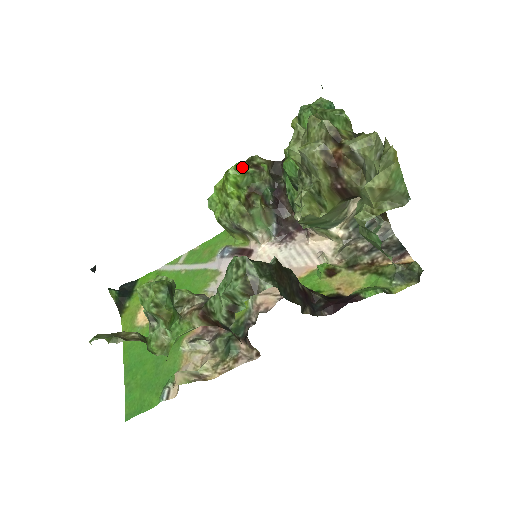
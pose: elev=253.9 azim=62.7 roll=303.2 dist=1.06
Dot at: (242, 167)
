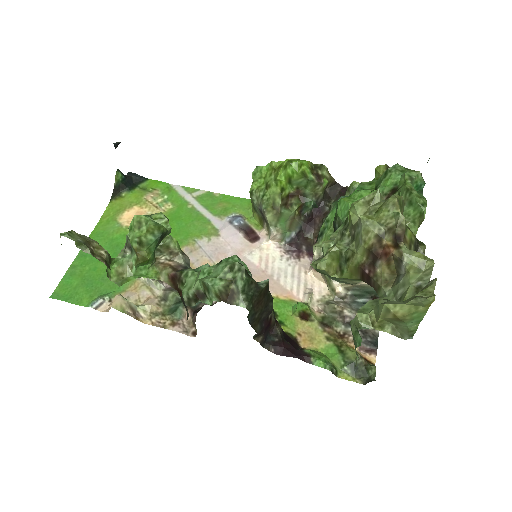
Dot at: (306, 169)
